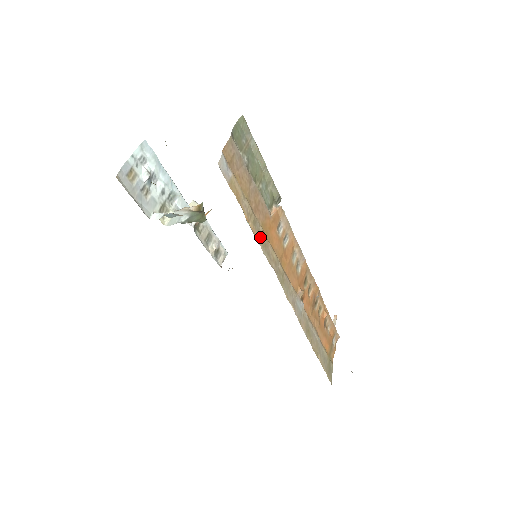
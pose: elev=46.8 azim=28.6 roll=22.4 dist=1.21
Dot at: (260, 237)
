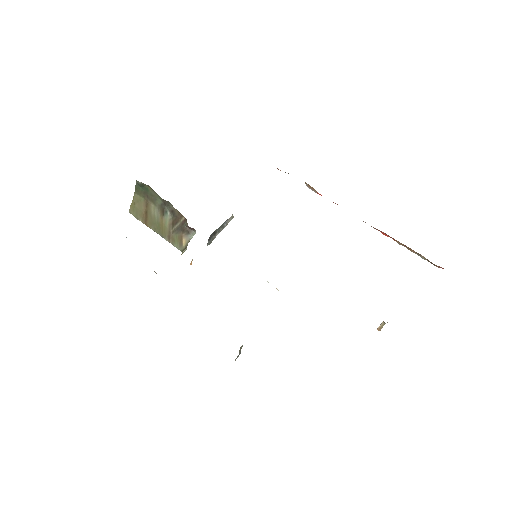
Dot at: occluded
